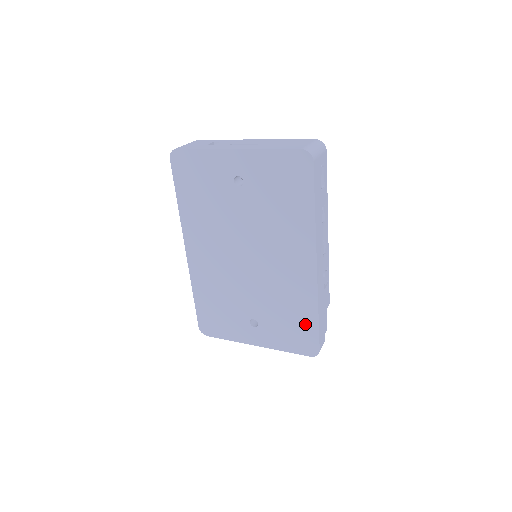
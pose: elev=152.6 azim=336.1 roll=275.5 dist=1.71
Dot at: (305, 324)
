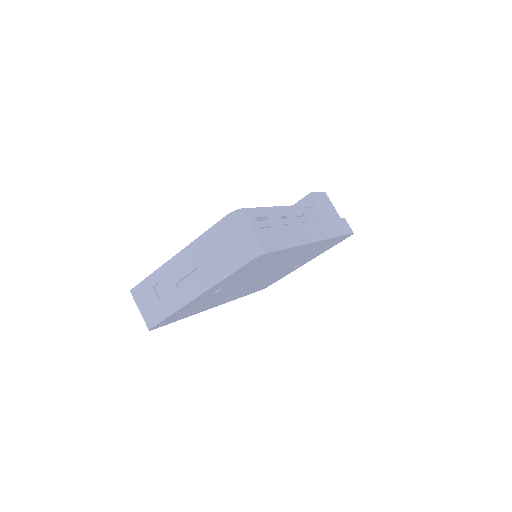
Dot at: (333, 242)
